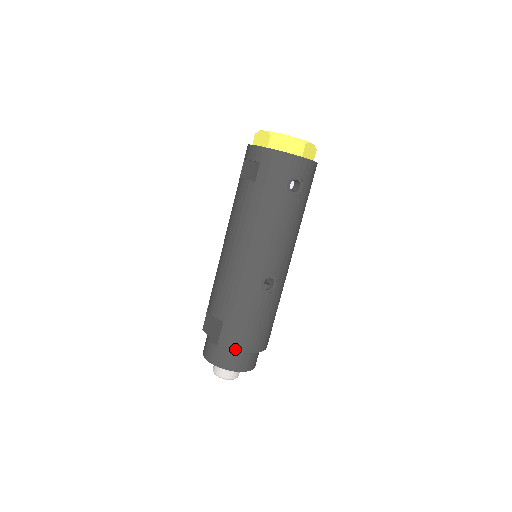
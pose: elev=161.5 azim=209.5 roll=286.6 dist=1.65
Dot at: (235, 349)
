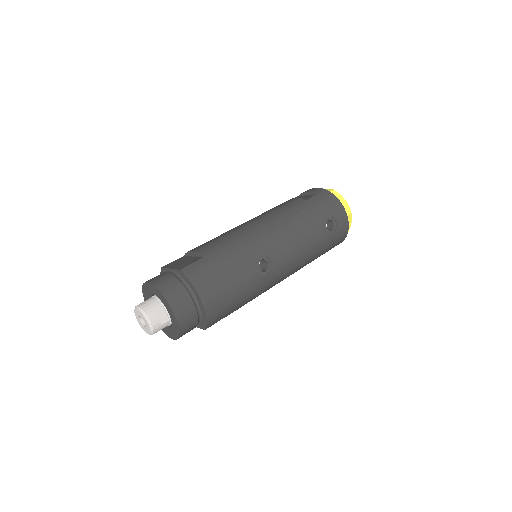
Dot at: (195, 284)
